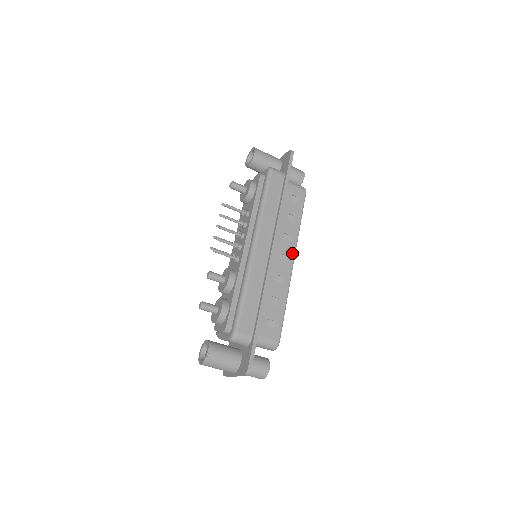
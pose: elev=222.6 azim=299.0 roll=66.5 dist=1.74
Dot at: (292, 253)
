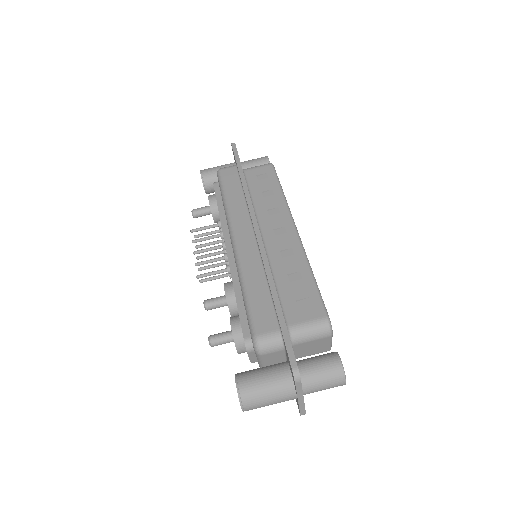
Dot at: (288, 221)
